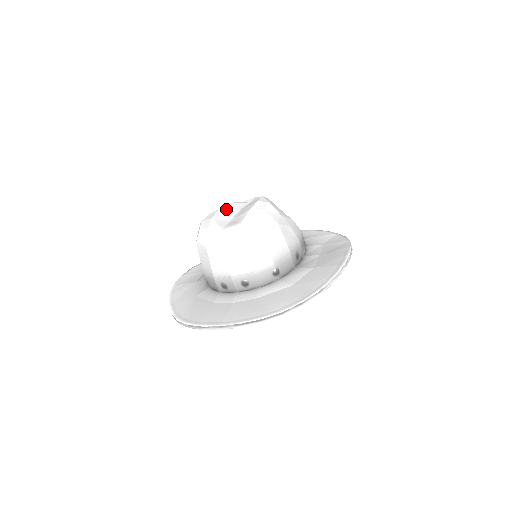
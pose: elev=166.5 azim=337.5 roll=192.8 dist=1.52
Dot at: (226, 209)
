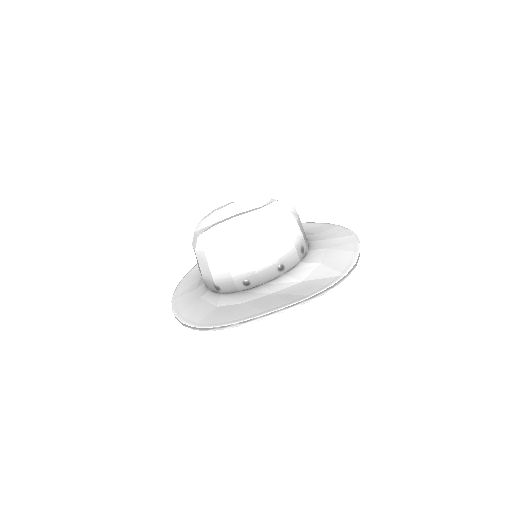
Dot at: (233, 207)
